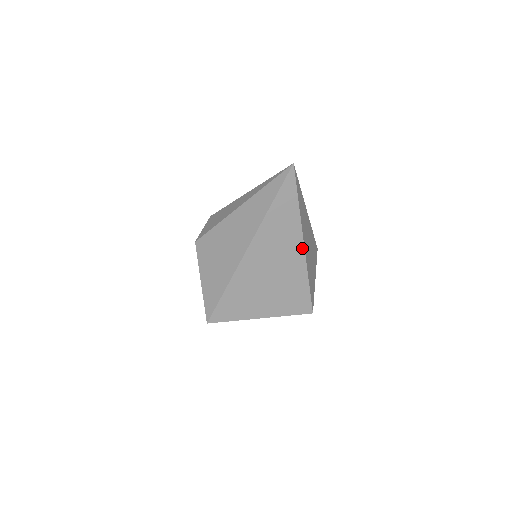
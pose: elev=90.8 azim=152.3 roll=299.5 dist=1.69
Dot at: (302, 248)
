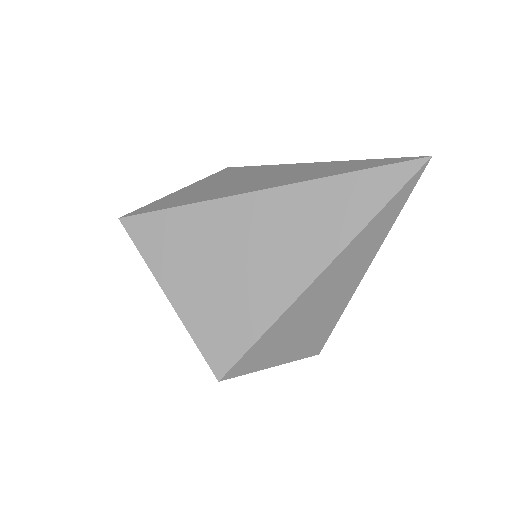
Dot at: (313, 275)
